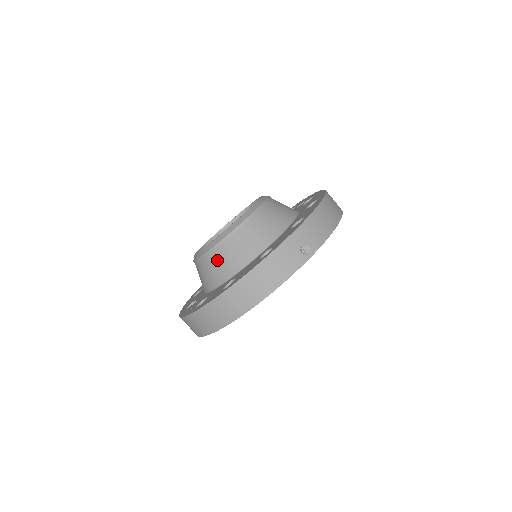
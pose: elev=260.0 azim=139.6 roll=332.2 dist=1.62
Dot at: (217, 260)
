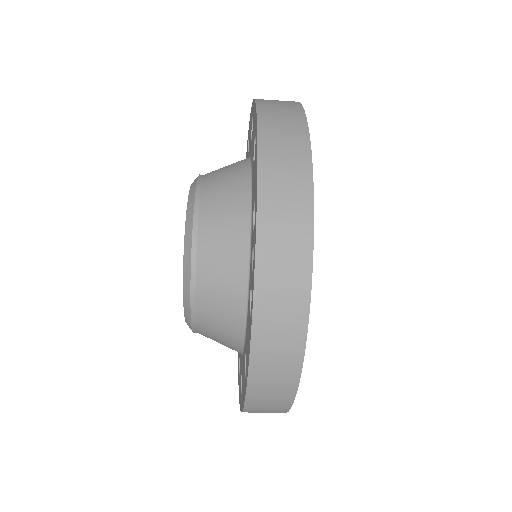
Dot at: occluded
